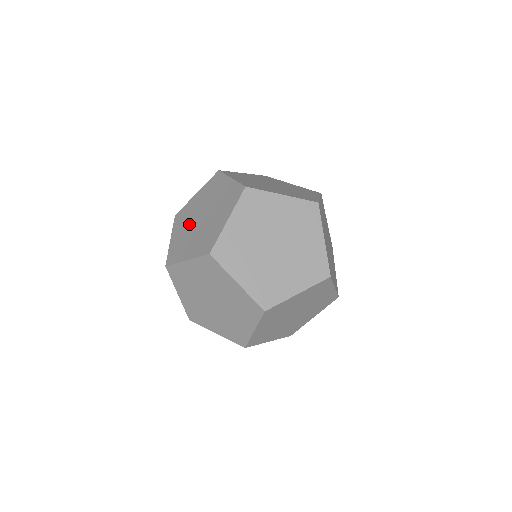
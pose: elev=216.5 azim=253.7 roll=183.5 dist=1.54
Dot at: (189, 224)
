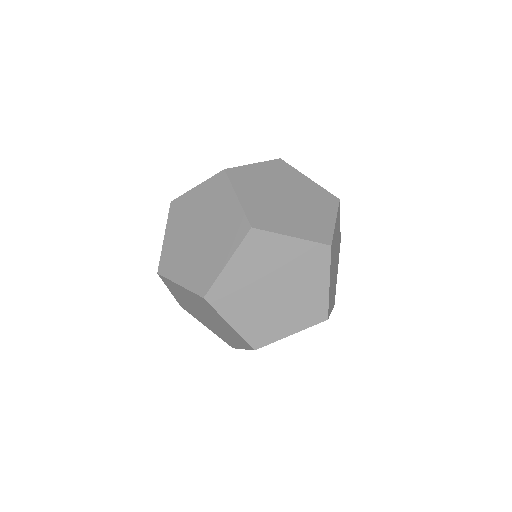
Dot at: (190, 305)
